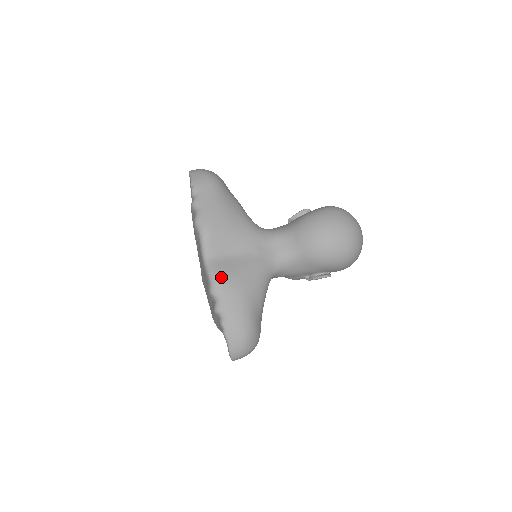
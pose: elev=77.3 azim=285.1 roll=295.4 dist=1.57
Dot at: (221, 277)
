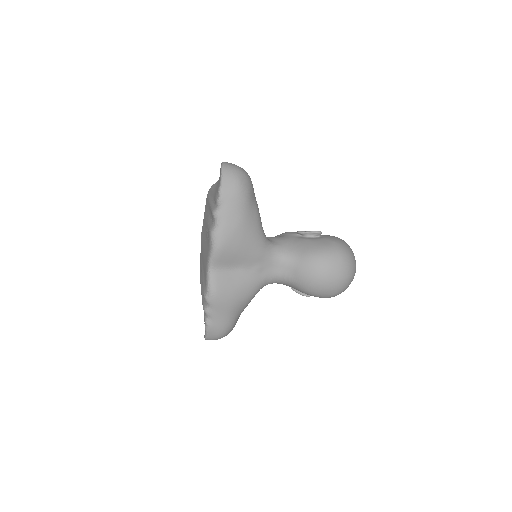
Dot at: (218, 291)
